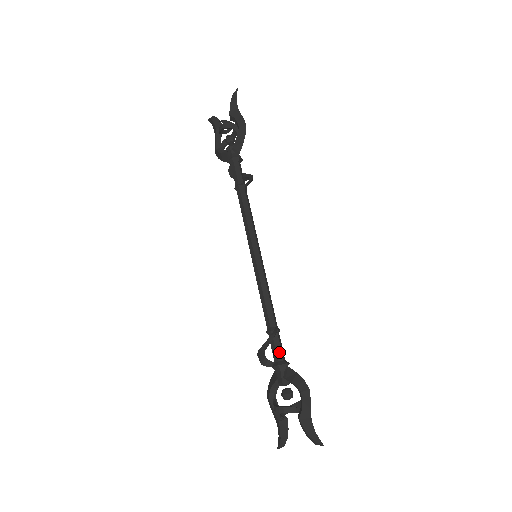
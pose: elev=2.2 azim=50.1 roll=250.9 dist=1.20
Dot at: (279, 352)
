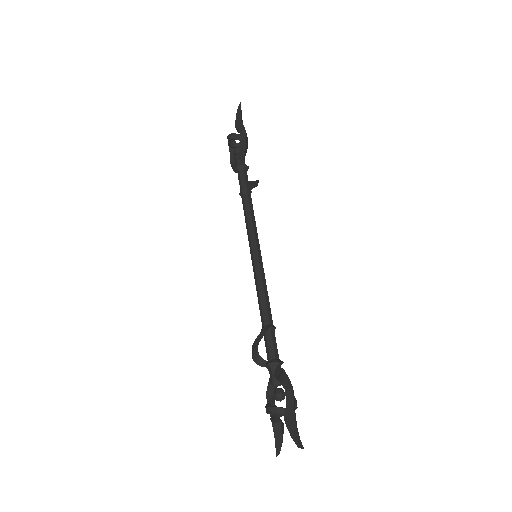
Dot at: (271, 350)
